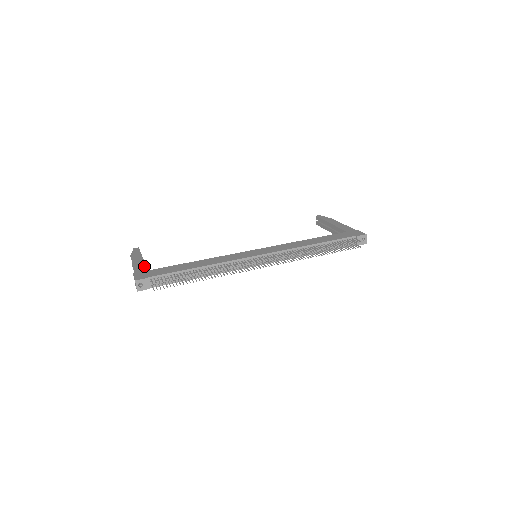
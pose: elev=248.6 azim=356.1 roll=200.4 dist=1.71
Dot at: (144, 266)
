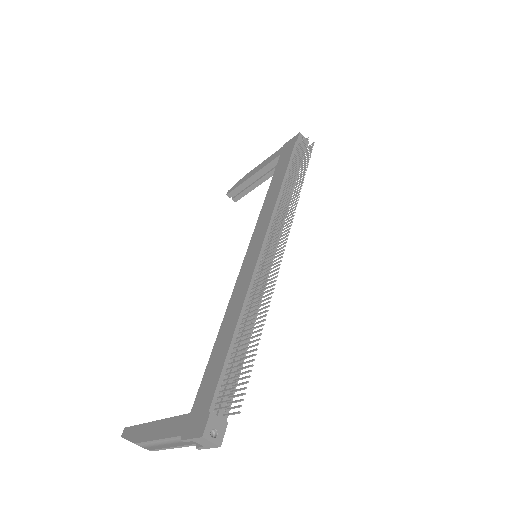
Dot at: (175, 419)
